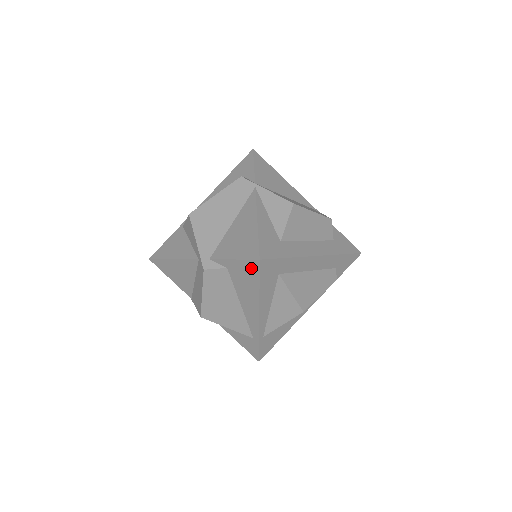
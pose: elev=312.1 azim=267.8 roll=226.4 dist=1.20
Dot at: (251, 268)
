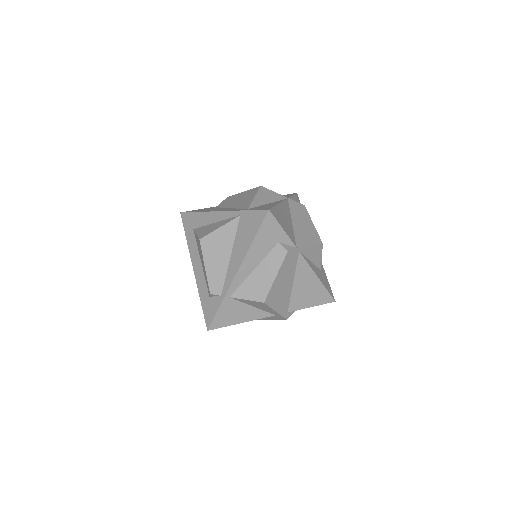
Dot at: occluded
